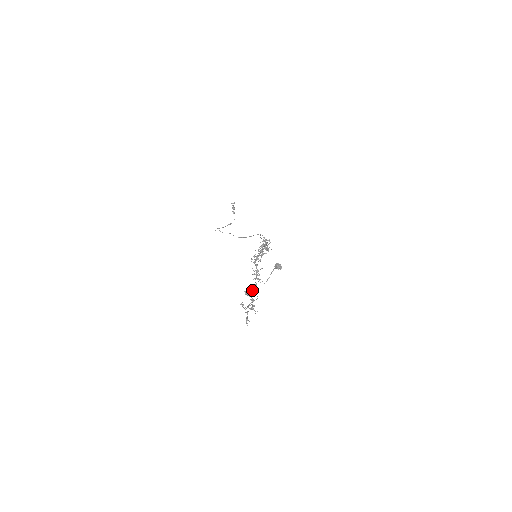
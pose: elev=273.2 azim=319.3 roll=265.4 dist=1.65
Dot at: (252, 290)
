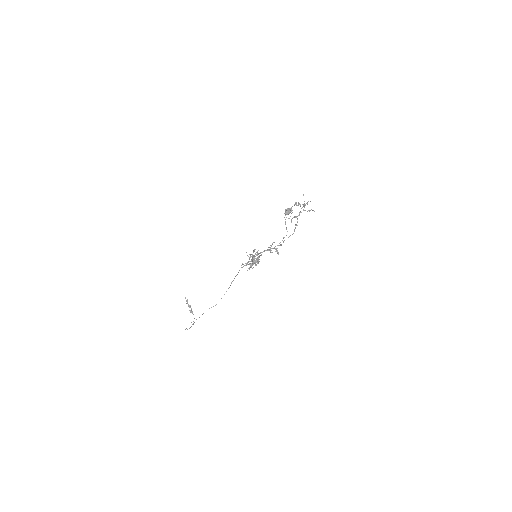
Dot at: (283, 241)
